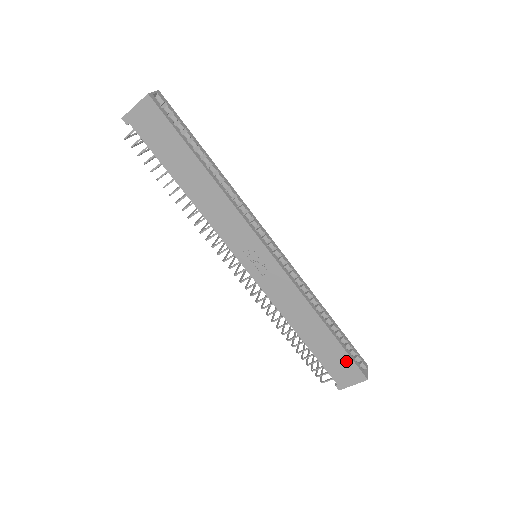
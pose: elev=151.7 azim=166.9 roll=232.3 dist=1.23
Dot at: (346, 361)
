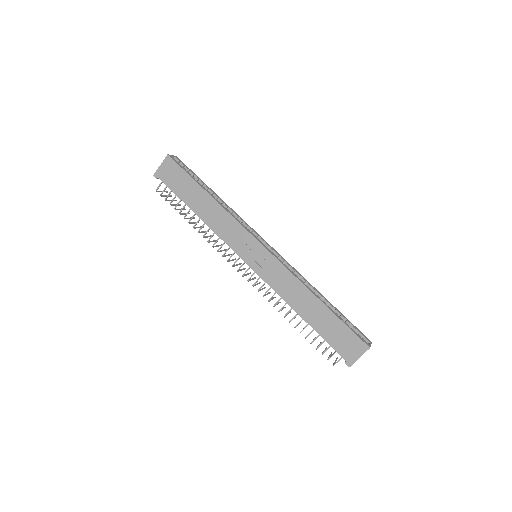
Dot at: (346, 333)
